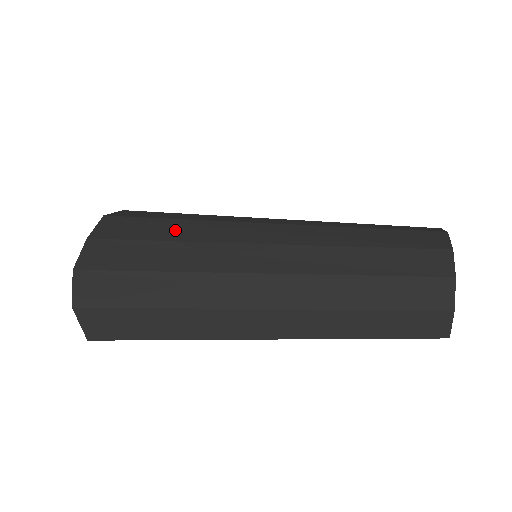
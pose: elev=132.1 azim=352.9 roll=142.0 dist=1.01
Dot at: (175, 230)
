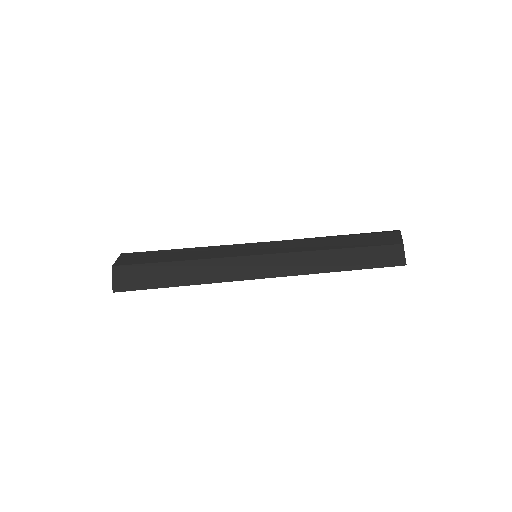
Dot at: occluded
